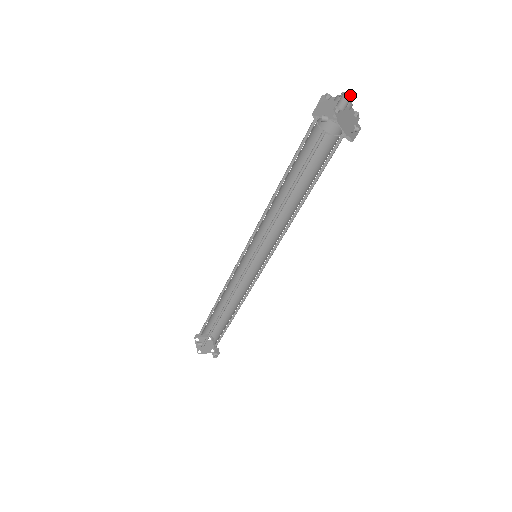
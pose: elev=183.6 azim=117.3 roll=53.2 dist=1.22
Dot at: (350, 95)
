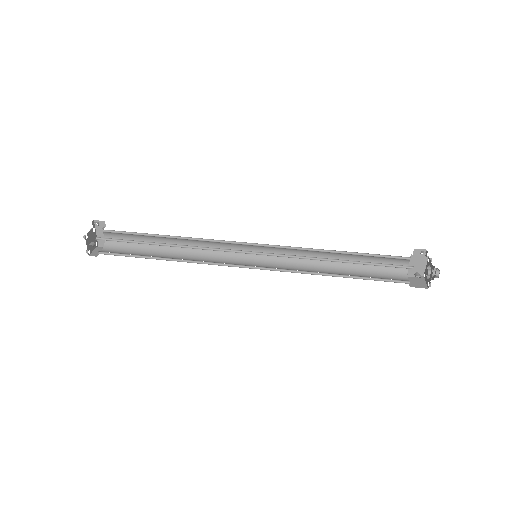
Dot at: (438, 270)
